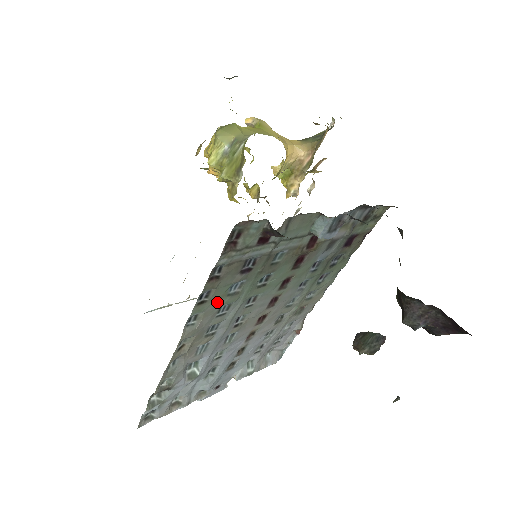
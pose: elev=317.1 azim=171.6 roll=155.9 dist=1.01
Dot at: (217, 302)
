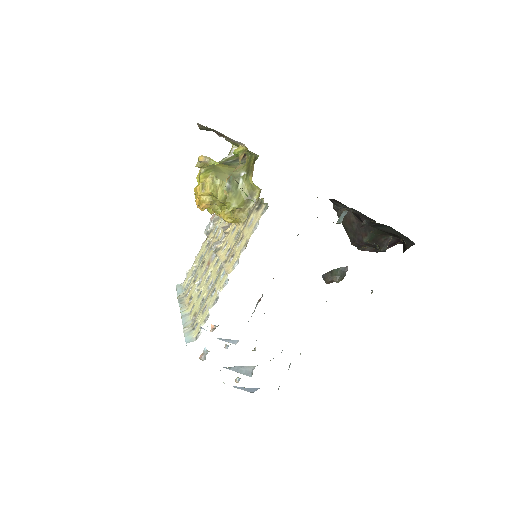
Dot at: occluded
